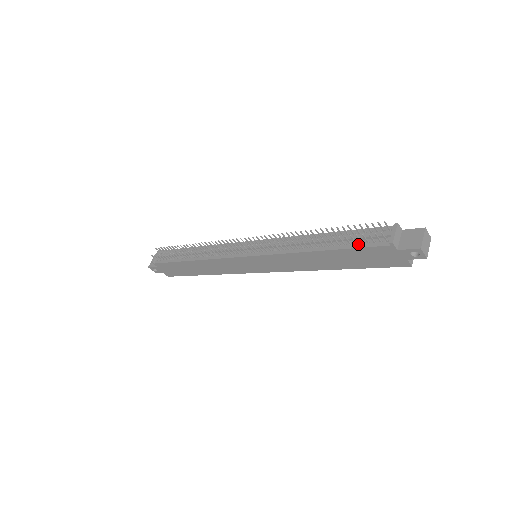
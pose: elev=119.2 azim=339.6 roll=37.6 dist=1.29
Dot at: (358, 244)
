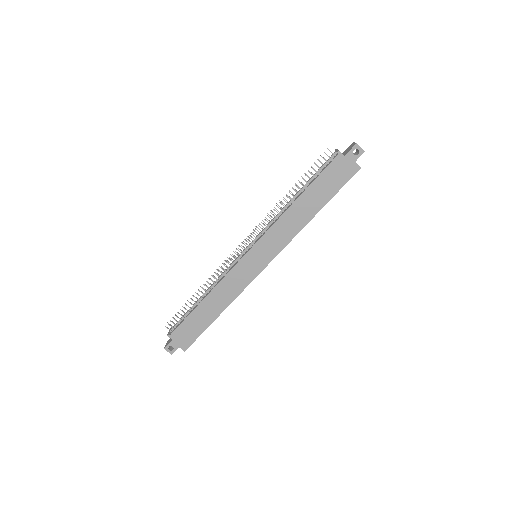
Dot at: (320, 173)
